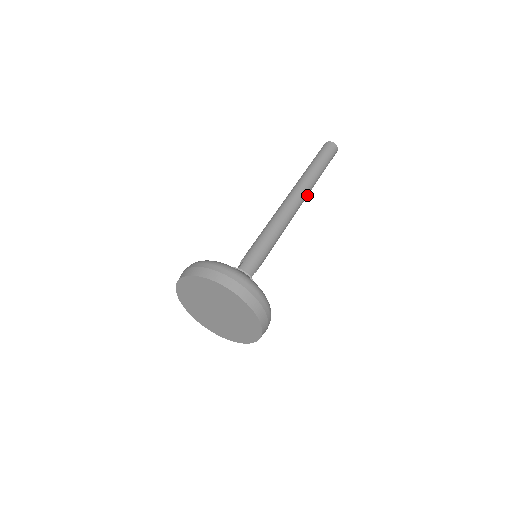
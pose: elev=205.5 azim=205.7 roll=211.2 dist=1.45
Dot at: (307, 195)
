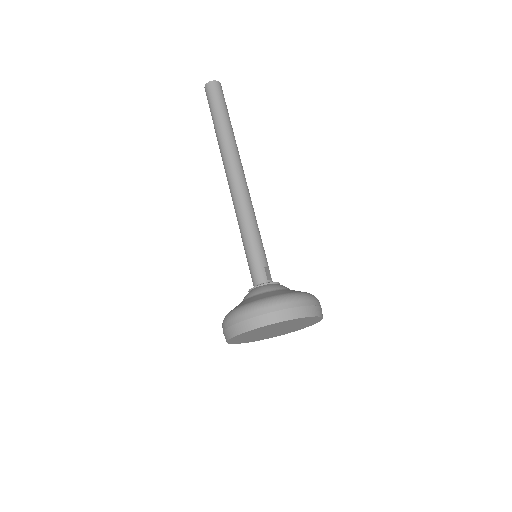
Dot at: (236, 155)
